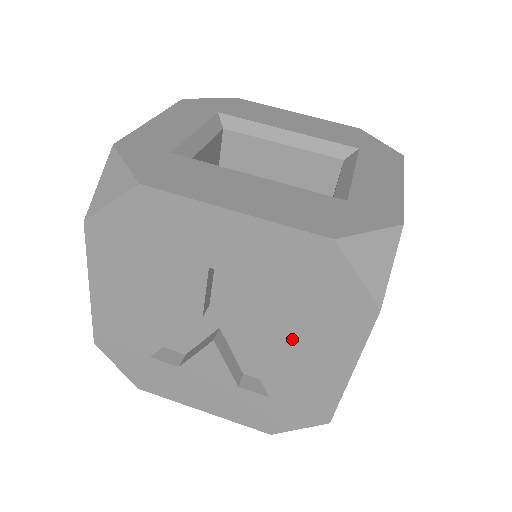
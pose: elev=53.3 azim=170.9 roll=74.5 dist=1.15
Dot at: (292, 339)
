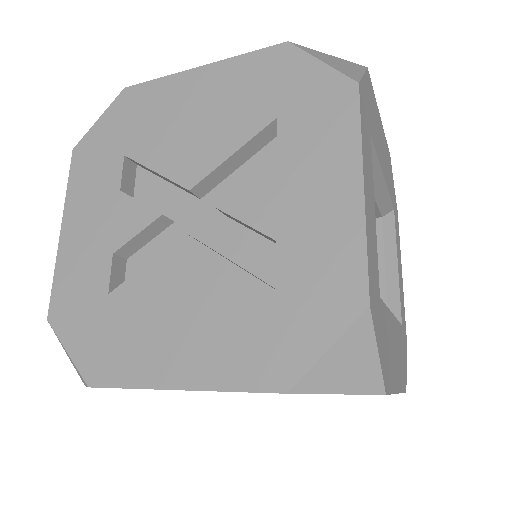
Dot at: occluded
